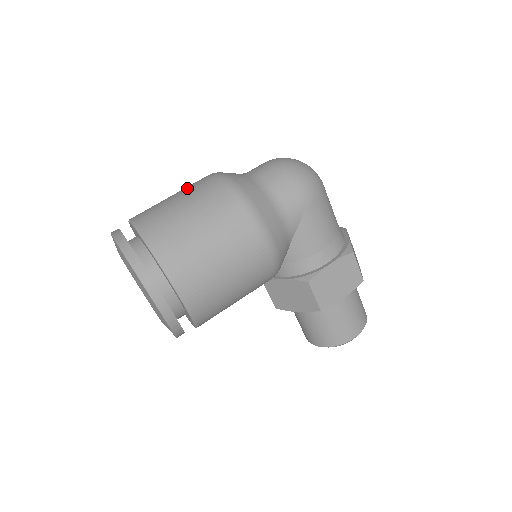
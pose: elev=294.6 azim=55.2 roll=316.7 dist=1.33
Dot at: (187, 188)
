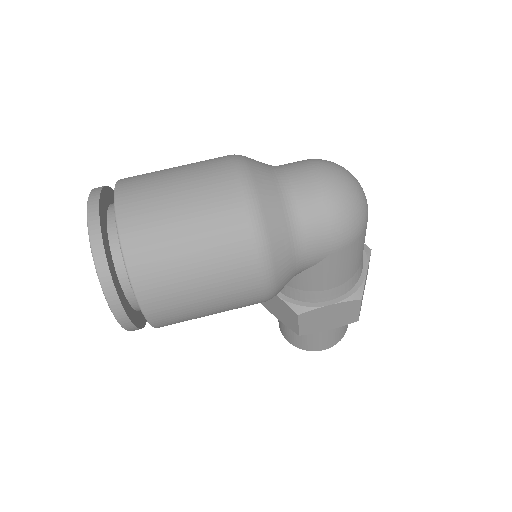
Dot at: (199, 178)
